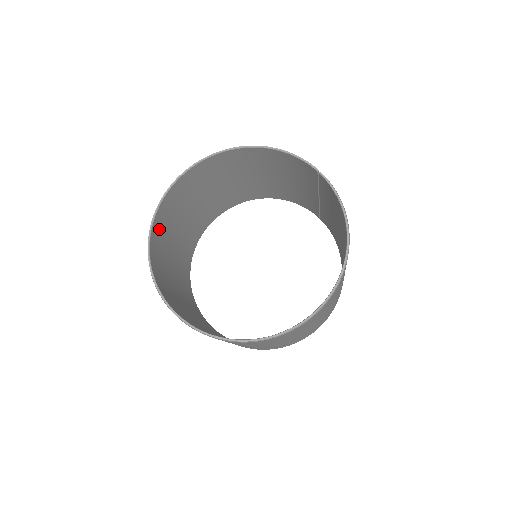
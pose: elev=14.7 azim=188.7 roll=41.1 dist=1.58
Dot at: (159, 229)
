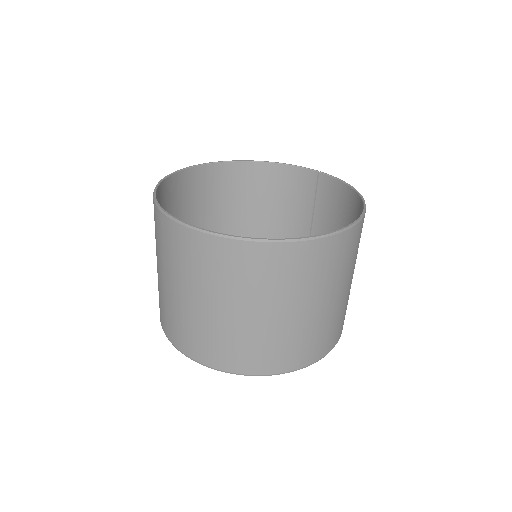
Dot at: (161, 201)
